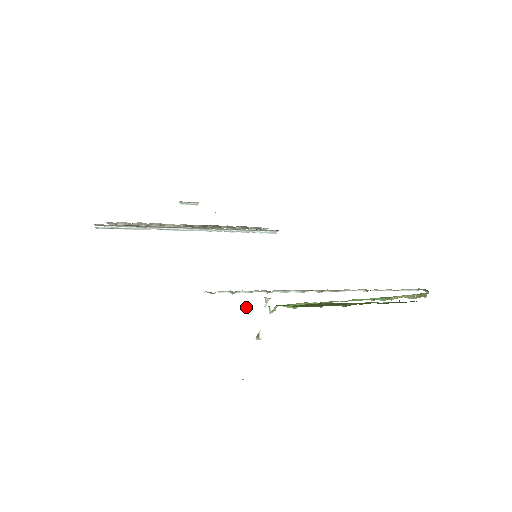
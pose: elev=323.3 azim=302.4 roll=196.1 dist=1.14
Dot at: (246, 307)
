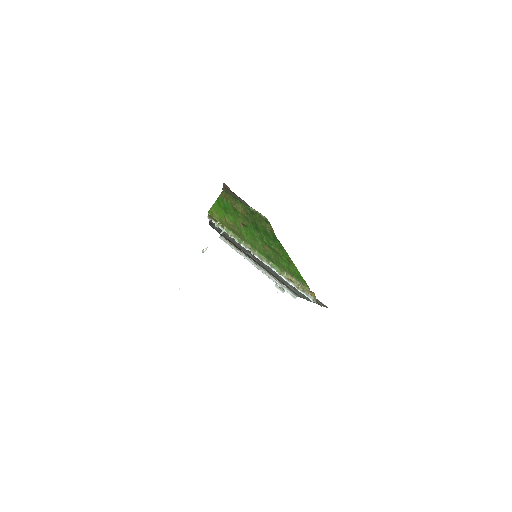
Dot at: (209, 214)
